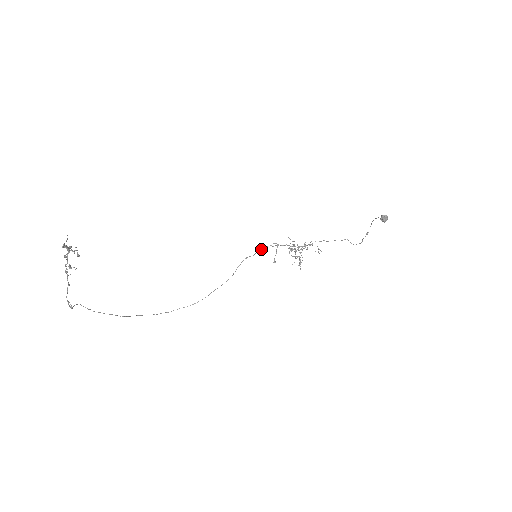
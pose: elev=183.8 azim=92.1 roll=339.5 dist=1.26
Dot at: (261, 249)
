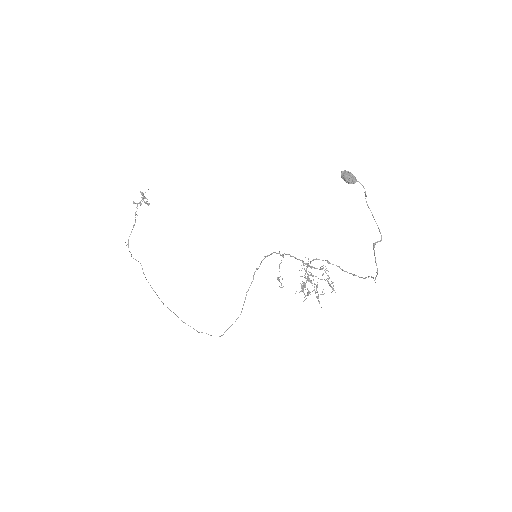
Dot at: (267, 255)
